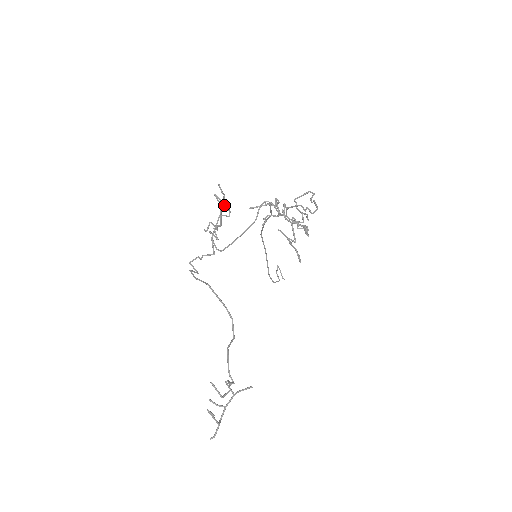
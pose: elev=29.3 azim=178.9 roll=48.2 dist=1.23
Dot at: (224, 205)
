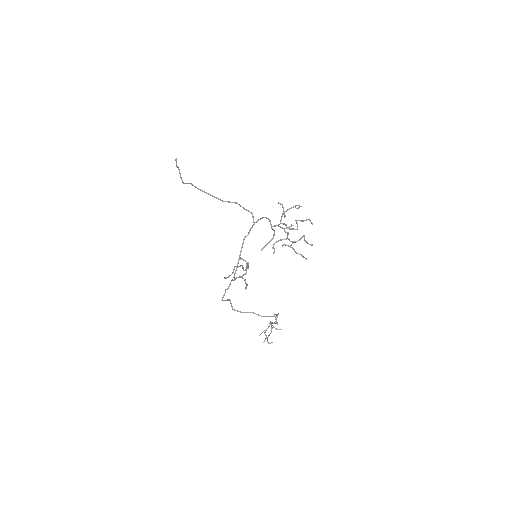
Dot at: (248, 266)
